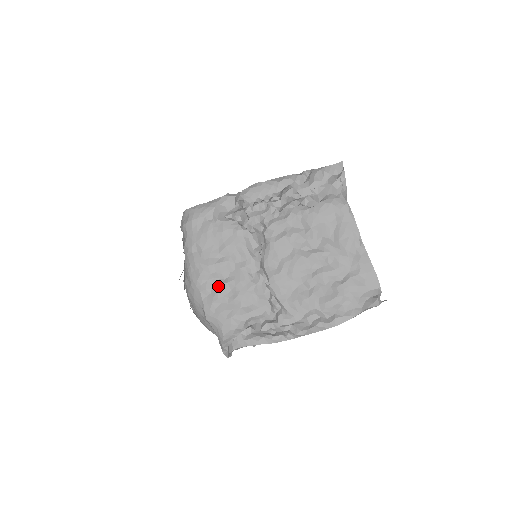
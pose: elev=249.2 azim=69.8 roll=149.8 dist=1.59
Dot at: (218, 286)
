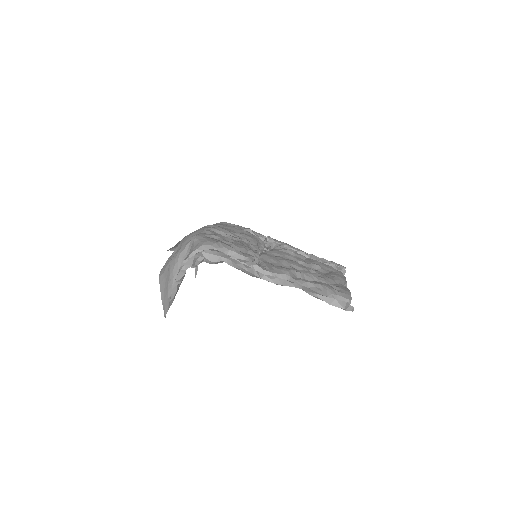
Dot at: (221, 235)
